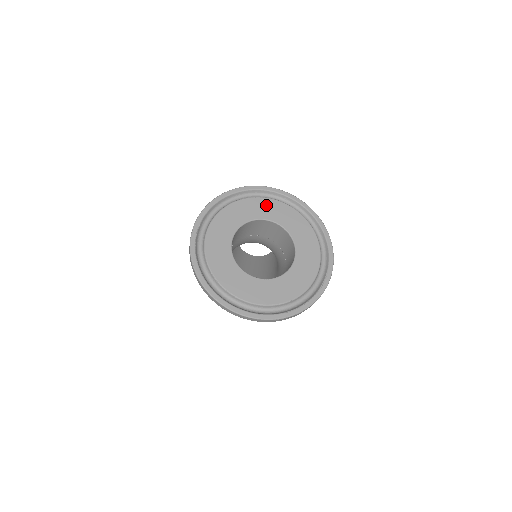
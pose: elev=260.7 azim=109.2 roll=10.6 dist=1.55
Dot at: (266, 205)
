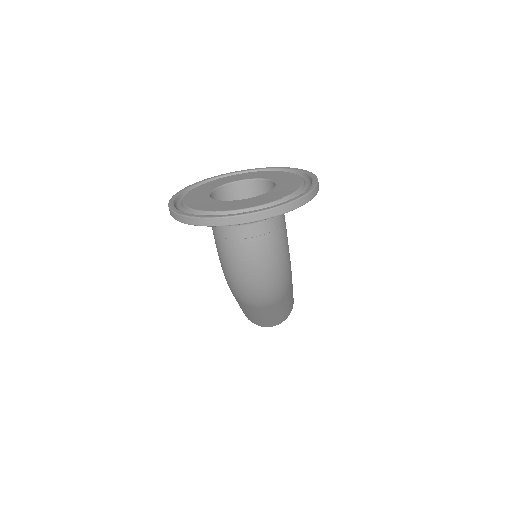
Dot at: (233, 177)
